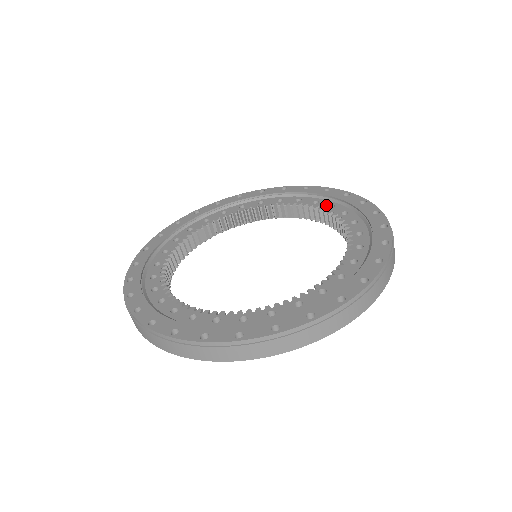
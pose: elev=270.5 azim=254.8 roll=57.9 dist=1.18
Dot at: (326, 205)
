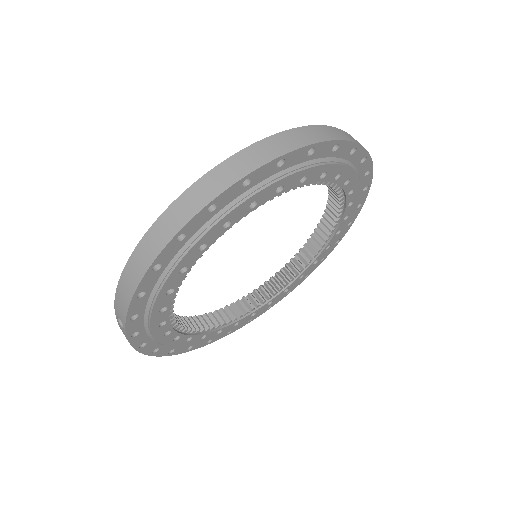
Dot at: (299, 254)
